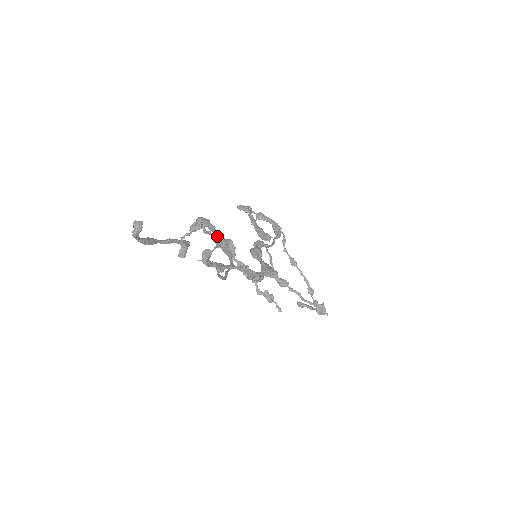
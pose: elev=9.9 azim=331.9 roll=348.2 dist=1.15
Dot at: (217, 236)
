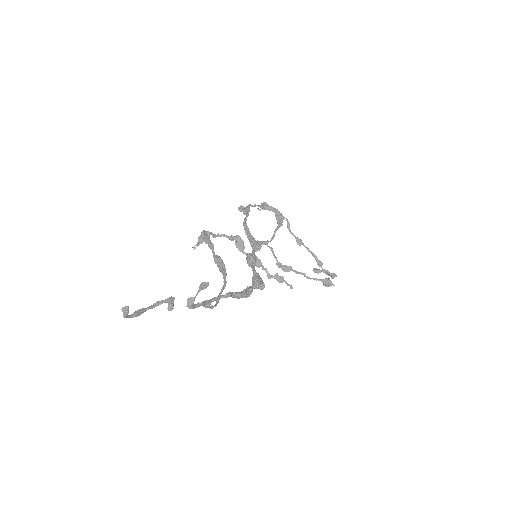
Dot at: occluded
